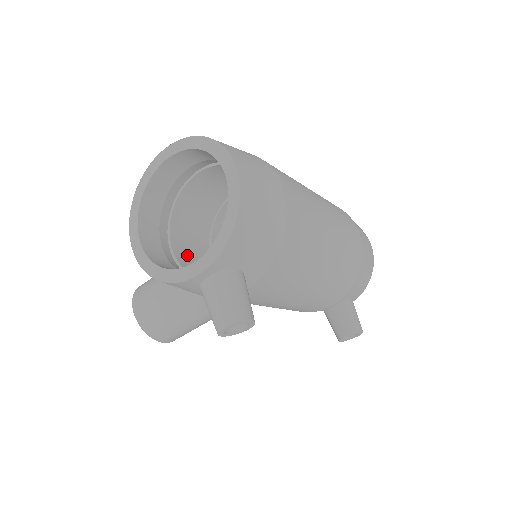
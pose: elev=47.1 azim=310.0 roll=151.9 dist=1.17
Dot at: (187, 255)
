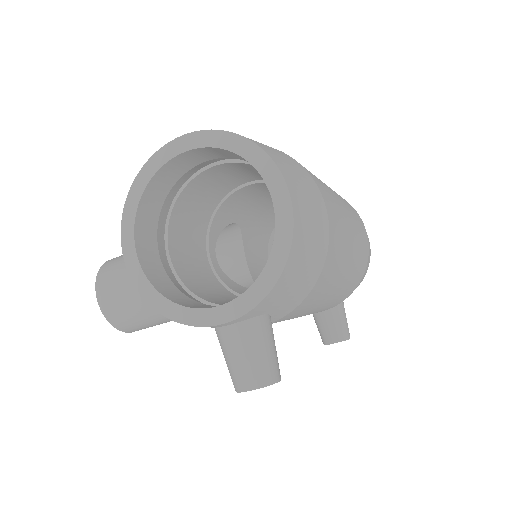
Dot at: (185, 262)
